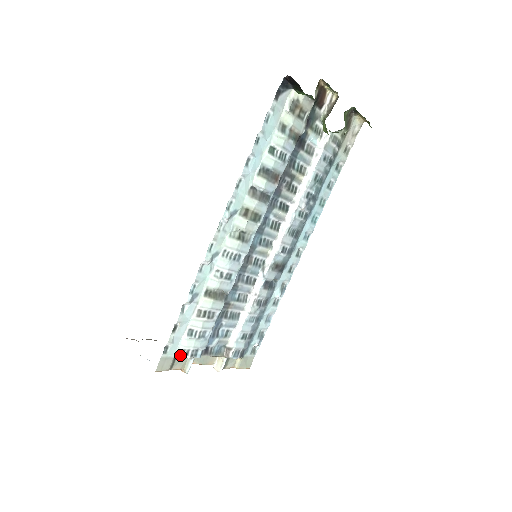
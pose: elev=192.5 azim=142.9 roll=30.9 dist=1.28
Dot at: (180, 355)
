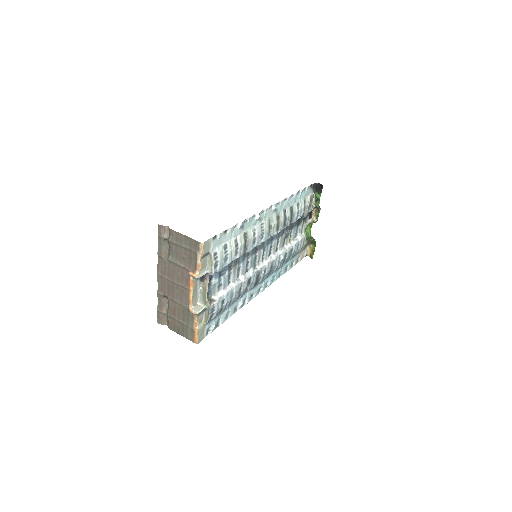
Dot at: (213, 254)
